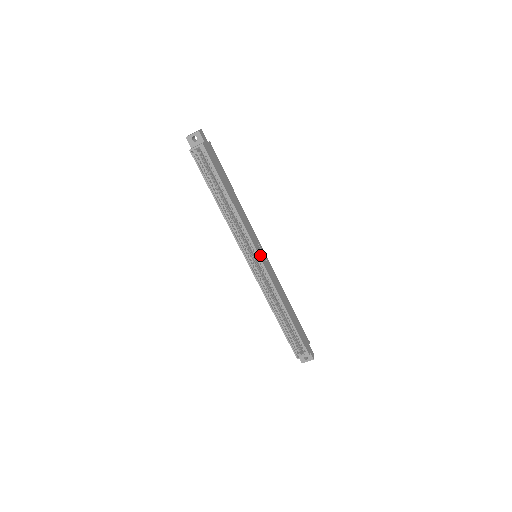
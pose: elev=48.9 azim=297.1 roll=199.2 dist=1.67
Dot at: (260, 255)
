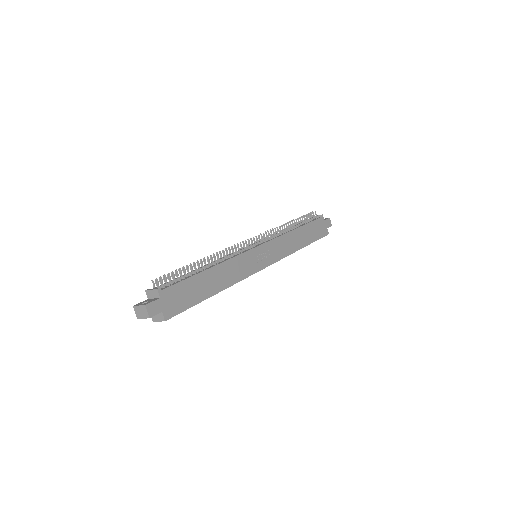
Dot at: (263, 265)
